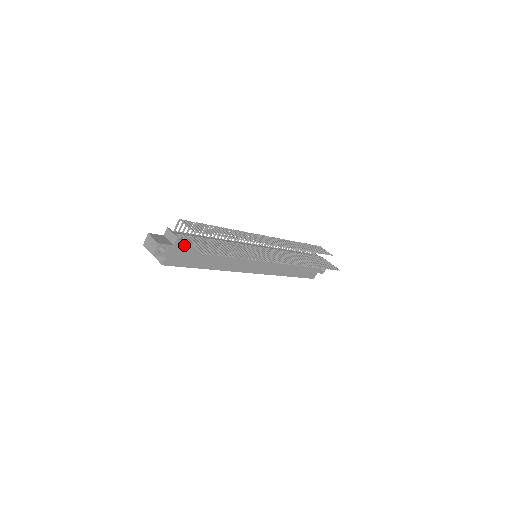
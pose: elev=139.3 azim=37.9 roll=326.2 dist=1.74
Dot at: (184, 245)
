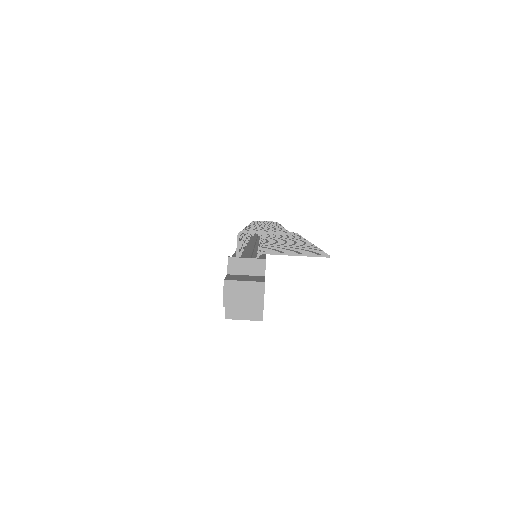
Dot at: occluded
